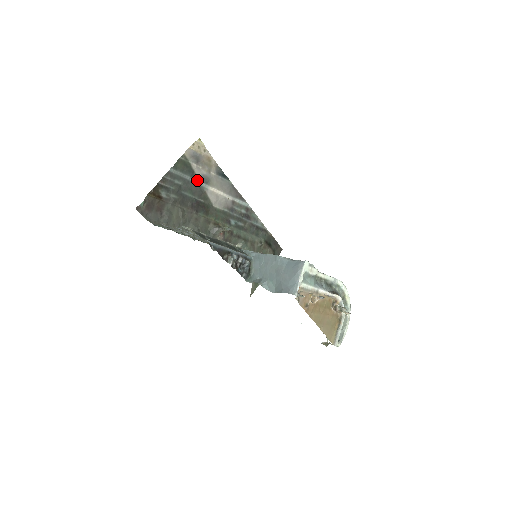
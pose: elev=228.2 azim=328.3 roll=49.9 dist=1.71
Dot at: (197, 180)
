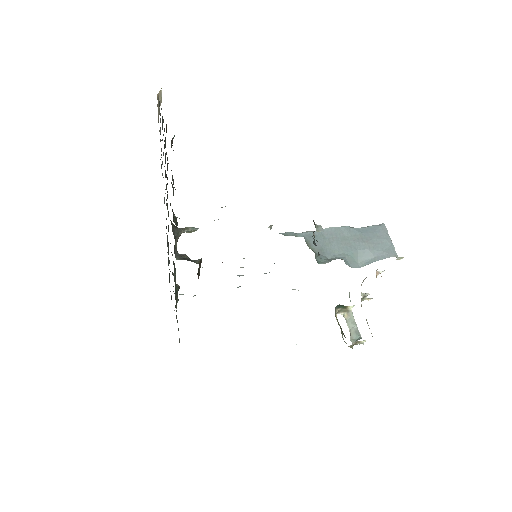
Dot at: occluded
